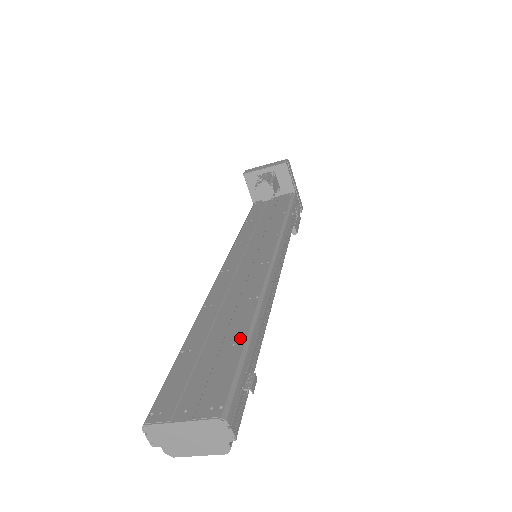
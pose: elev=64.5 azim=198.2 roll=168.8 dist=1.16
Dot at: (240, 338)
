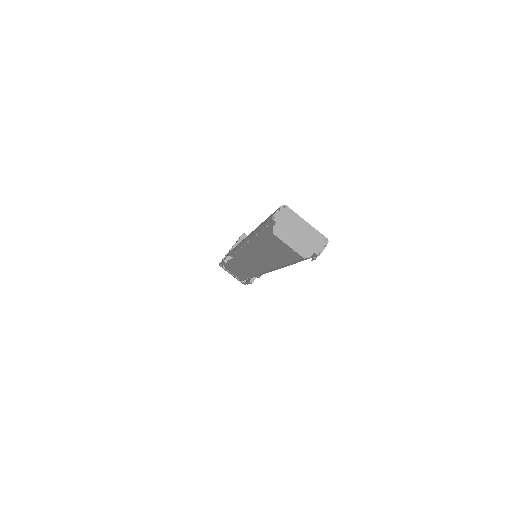
Dot at: occluded
